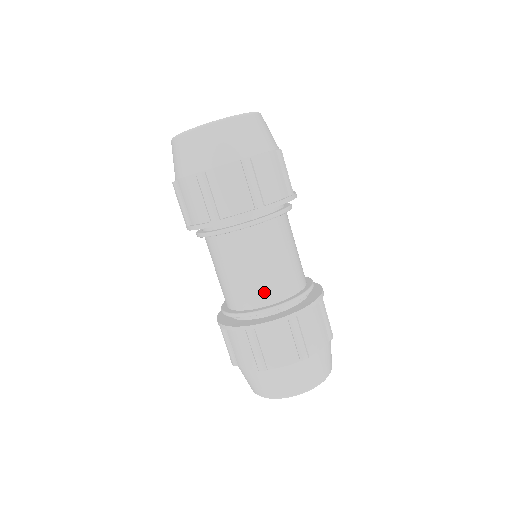
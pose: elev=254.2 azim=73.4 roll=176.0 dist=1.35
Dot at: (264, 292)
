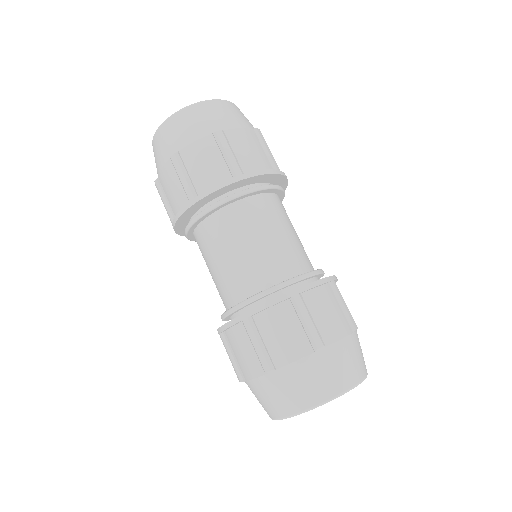
Dot at: (259, 274)
